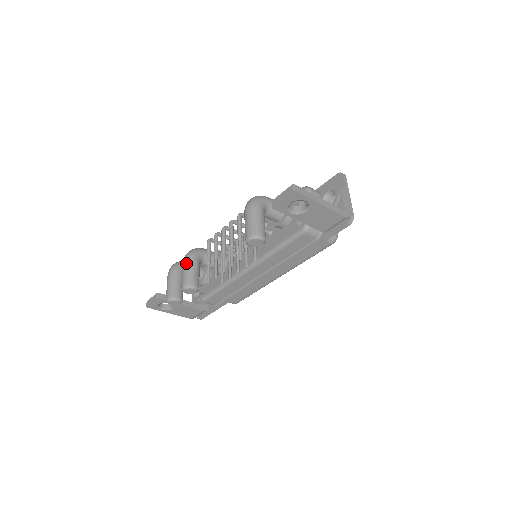
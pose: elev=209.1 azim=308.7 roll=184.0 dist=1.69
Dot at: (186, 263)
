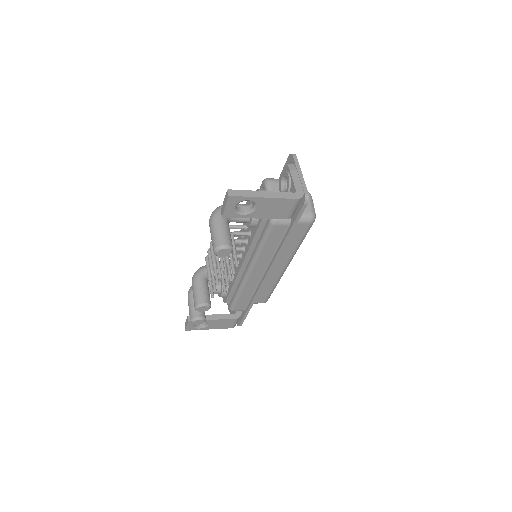
Dot at: (193, 284)
